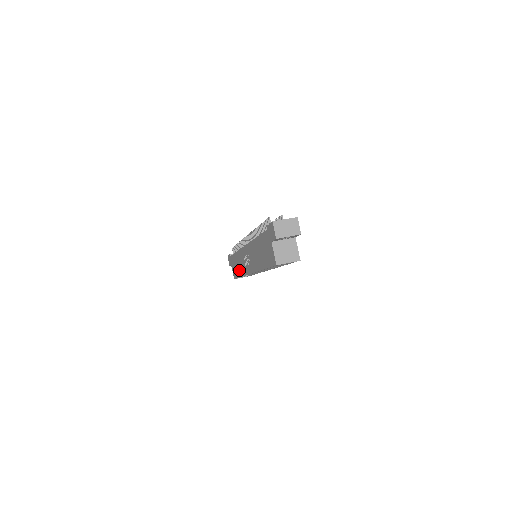
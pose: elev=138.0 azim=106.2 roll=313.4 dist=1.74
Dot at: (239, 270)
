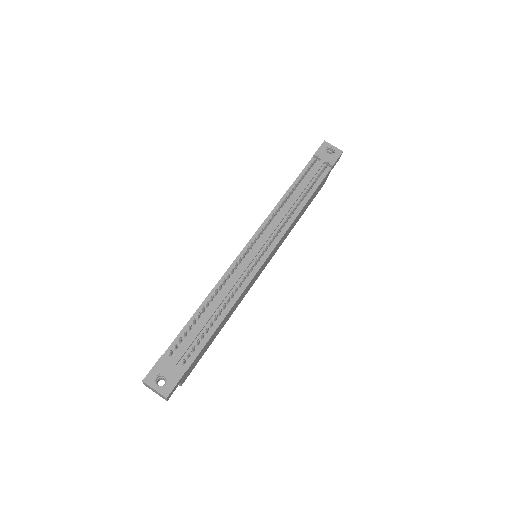
Dot at: occluded
